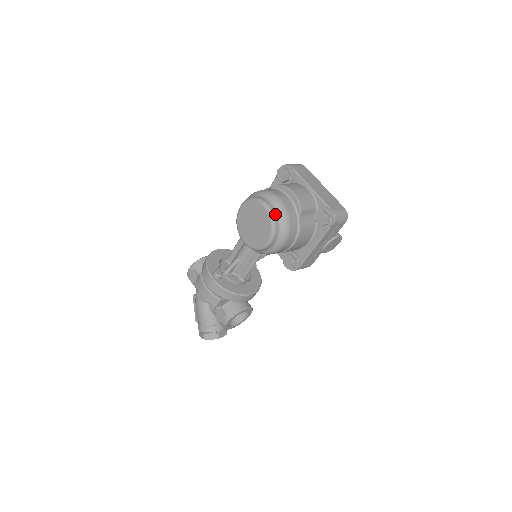
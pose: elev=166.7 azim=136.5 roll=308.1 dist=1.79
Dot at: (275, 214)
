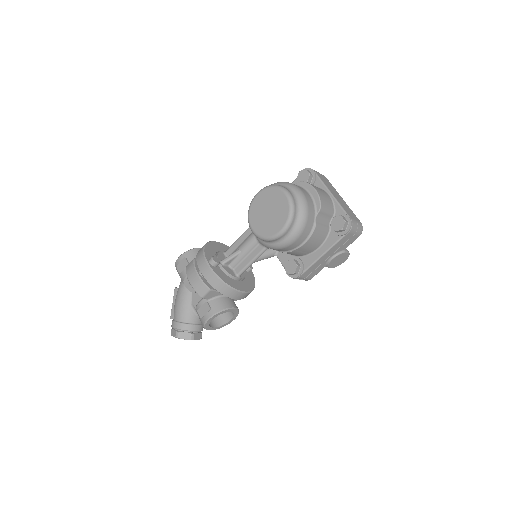
Dot at: (295, 204)
